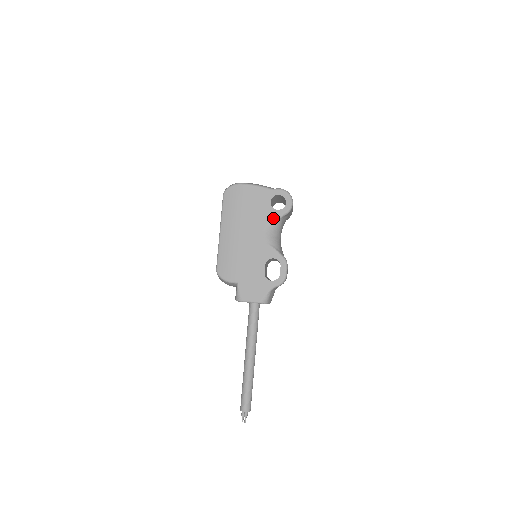
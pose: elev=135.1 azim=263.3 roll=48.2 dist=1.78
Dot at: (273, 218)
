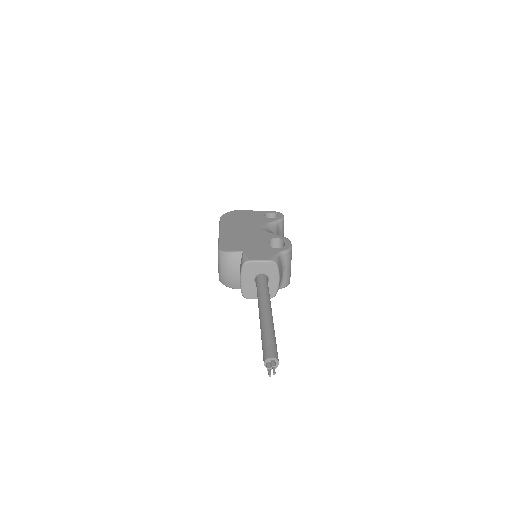
Dot at: (269, 221)
